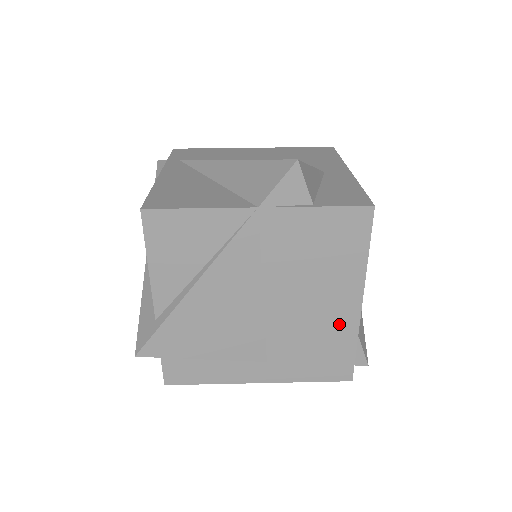
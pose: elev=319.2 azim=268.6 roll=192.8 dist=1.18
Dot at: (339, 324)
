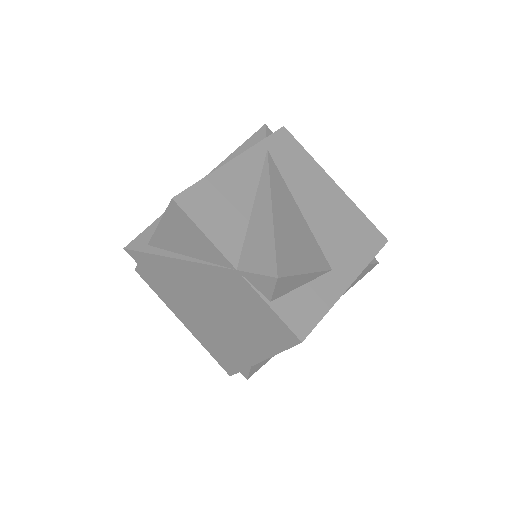
Dot at: (241, 354)
